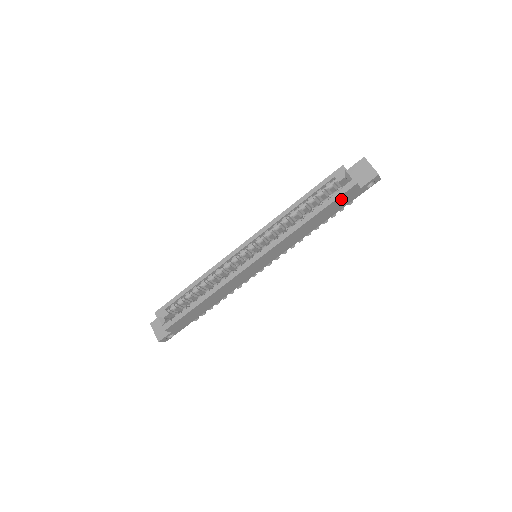
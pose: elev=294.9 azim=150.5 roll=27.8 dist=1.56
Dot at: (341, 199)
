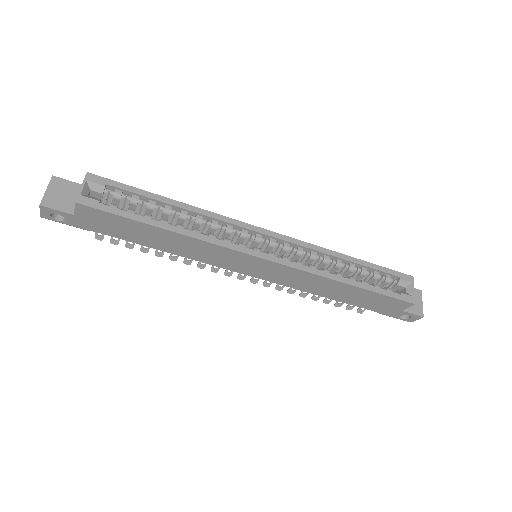
Dot at: (386, 300)
